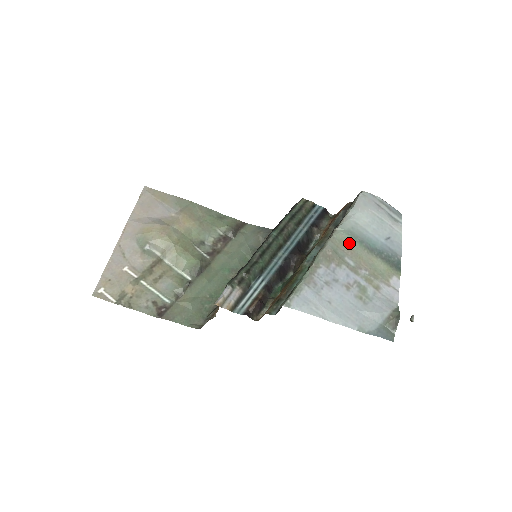
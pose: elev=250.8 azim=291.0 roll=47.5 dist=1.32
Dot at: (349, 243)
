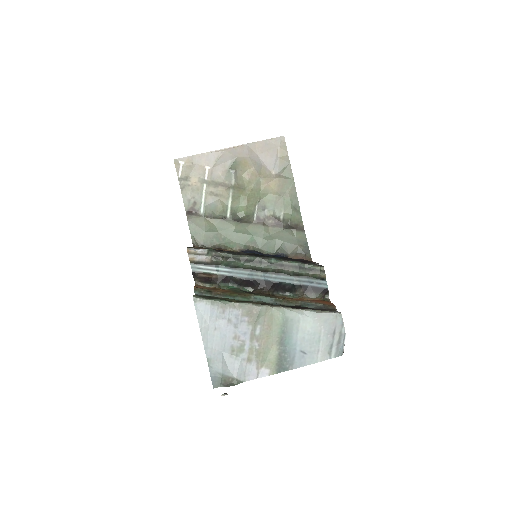
Dot at: (275, 323)
